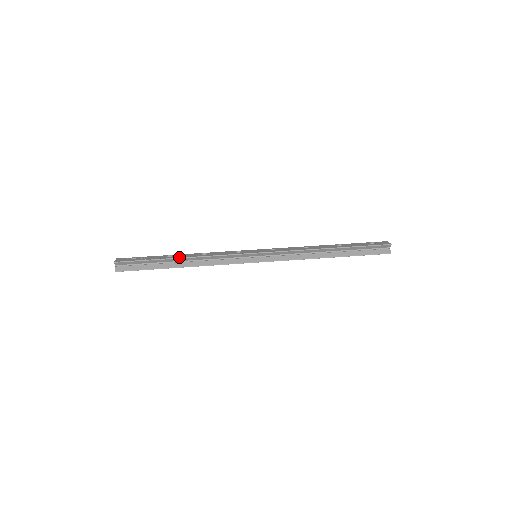
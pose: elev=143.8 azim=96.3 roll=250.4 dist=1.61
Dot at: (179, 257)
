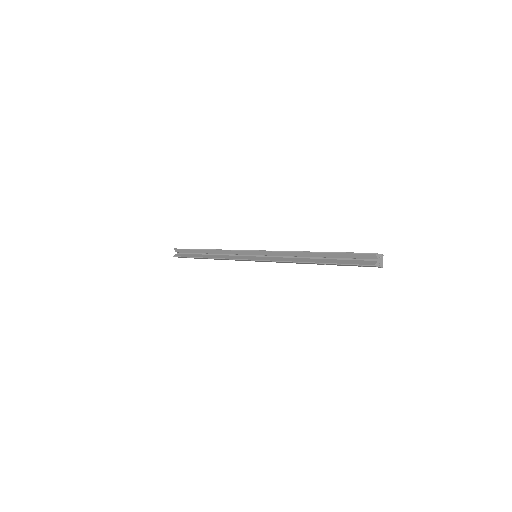
Dot at: (206, 249)
